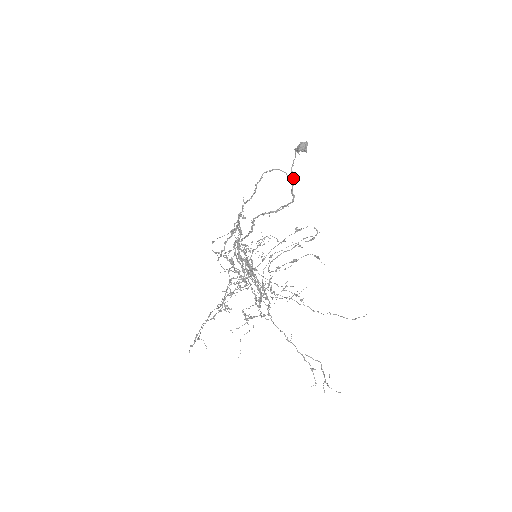
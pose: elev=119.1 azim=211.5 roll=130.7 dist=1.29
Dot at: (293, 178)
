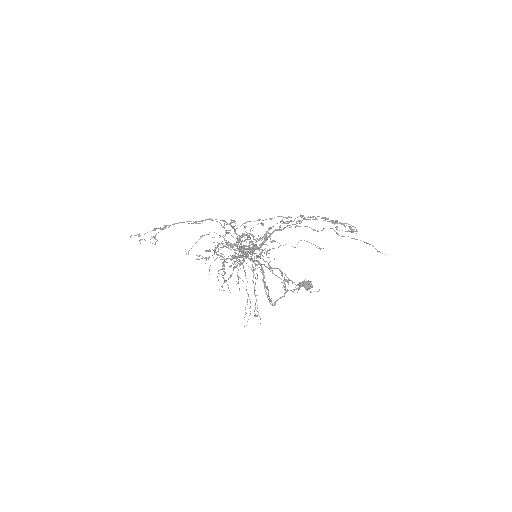
Dot at: occluded
